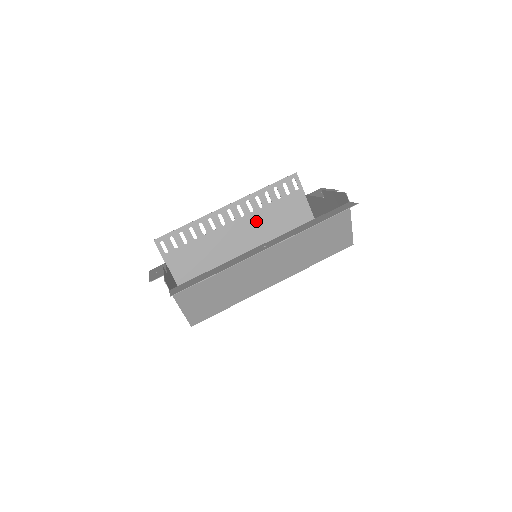
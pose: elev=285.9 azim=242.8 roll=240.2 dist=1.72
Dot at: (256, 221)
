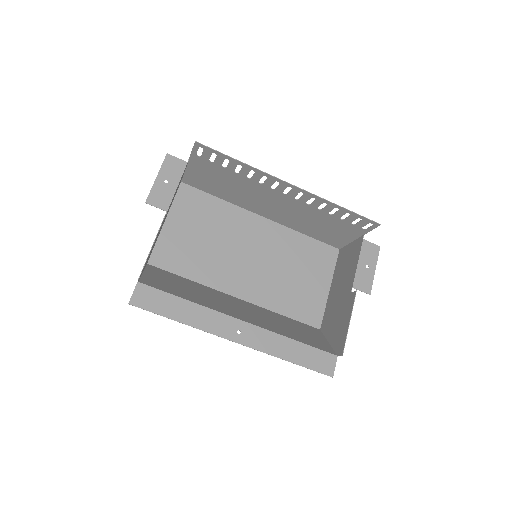
Dot at: (302, 209)
